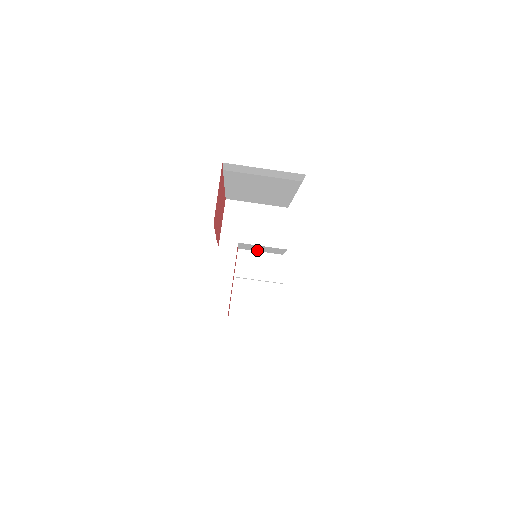
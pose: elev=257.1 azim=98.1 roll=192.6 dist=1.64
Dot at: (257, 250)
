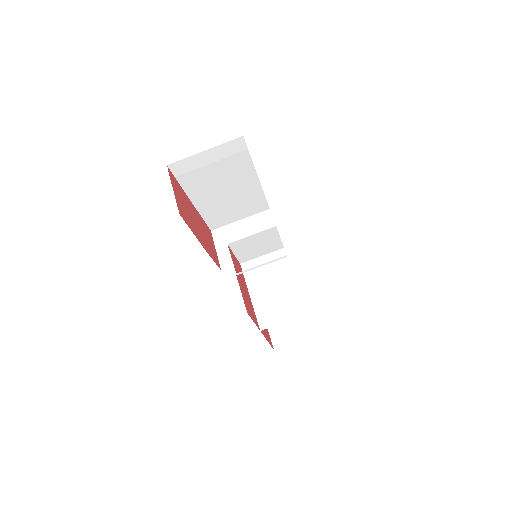
Dot at: (257, 254)
